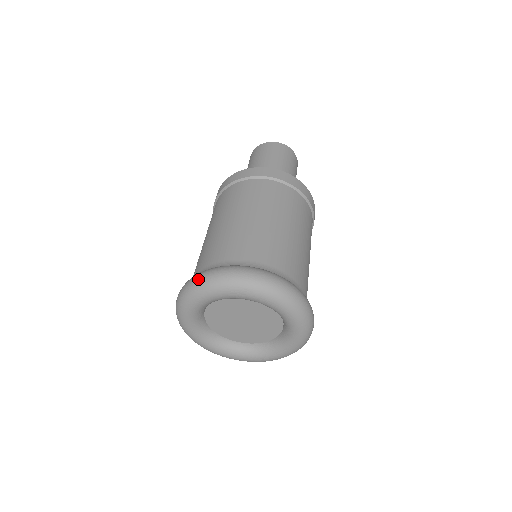
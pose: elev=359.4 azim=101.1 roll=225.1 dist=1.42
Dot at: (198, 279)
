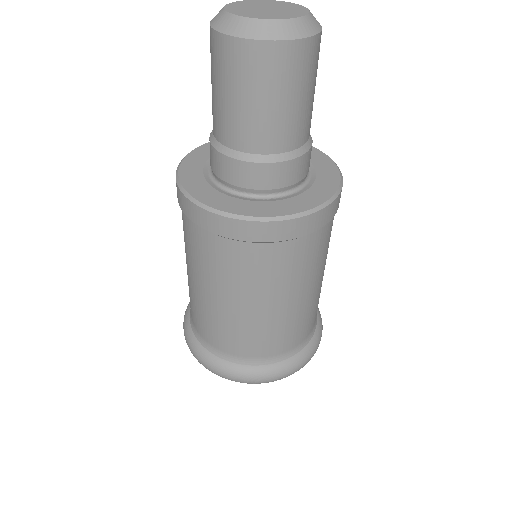
Dot at: (208, 369)
